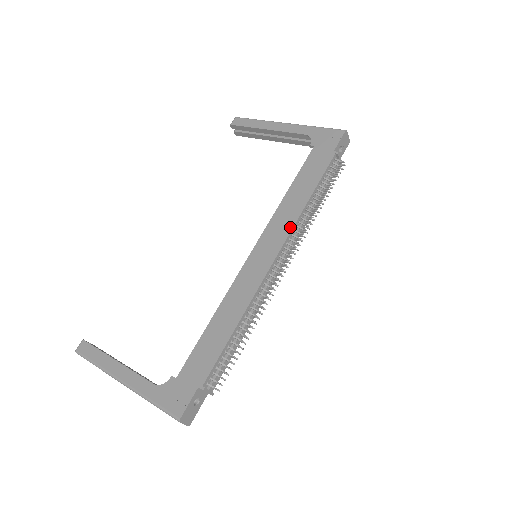
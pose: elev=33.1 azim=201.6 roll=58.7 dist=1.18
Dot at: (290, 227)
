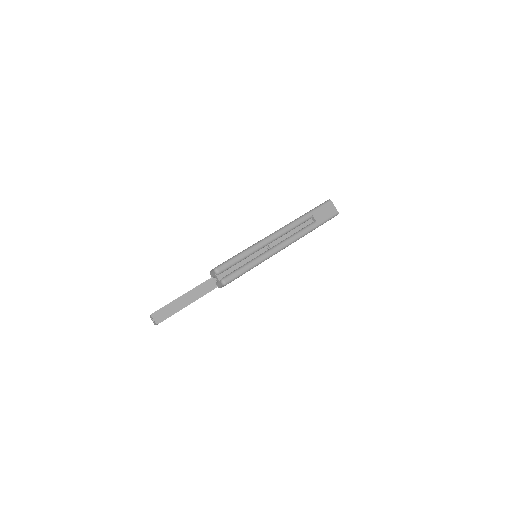
Dot at: occluded
